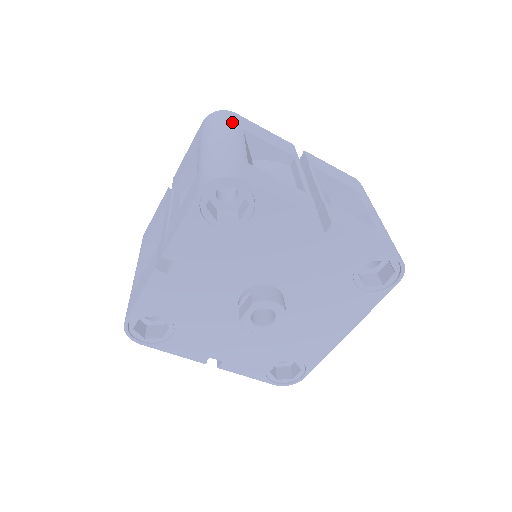
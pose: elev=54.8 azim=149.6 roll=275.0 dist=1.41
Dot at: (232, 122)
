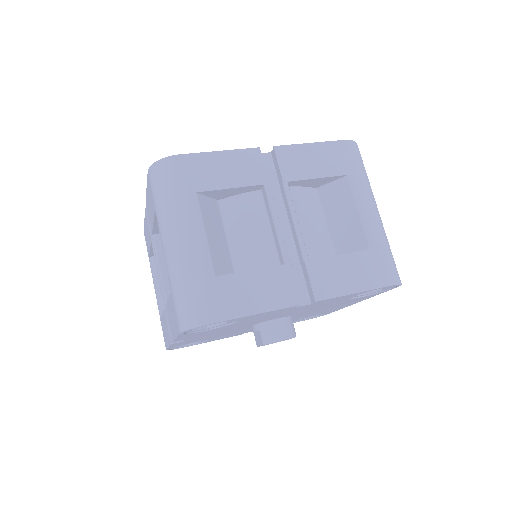
Dot at: (180, 188)
